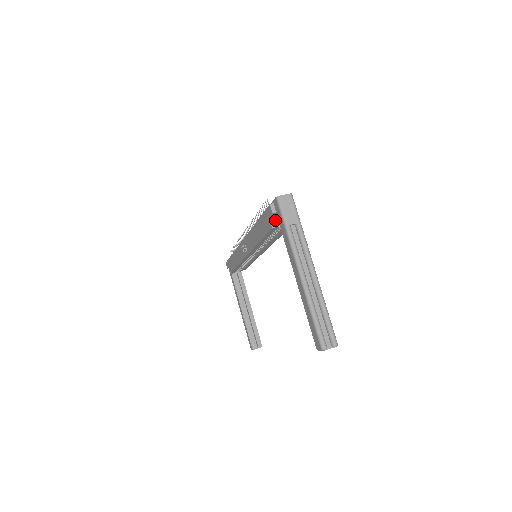
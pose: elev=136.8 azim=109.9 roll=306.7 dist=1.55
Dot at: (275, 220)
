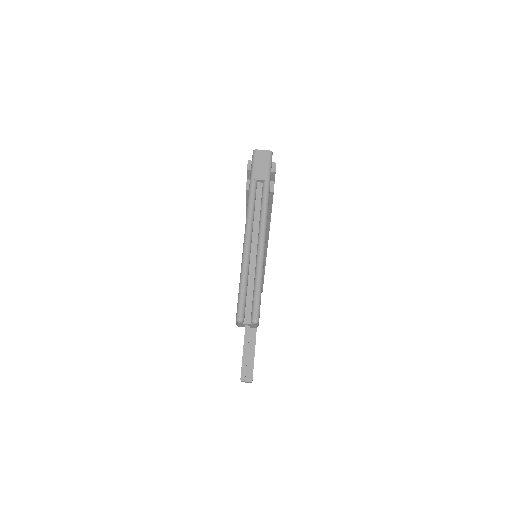
Dot at: occluded
